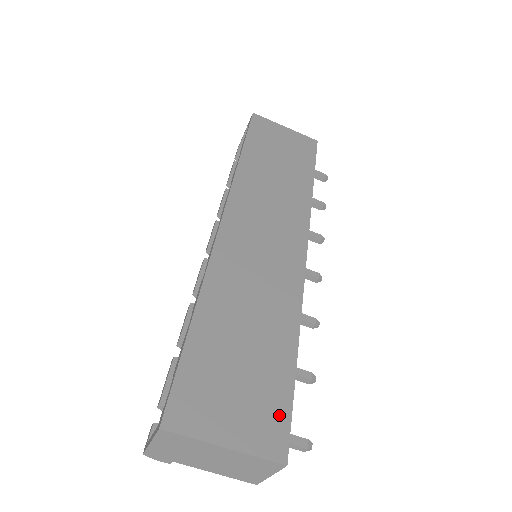
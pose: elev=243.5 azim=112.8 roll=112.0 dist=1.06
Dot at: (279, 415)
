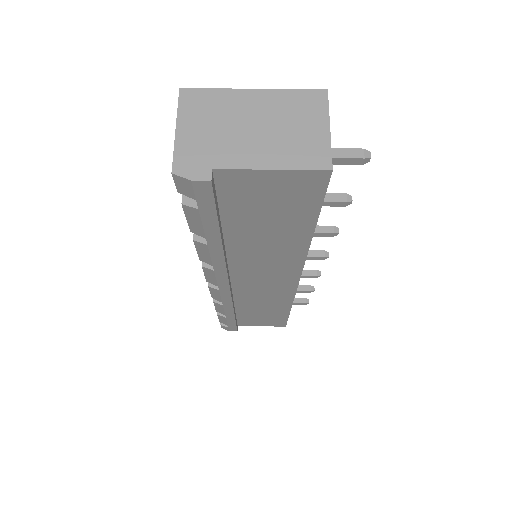
Dot at: occluded
